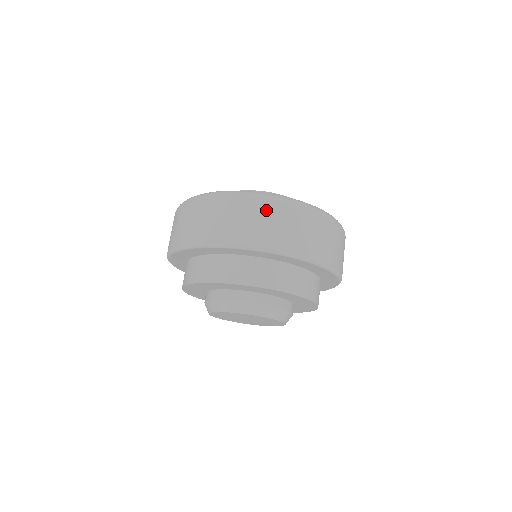
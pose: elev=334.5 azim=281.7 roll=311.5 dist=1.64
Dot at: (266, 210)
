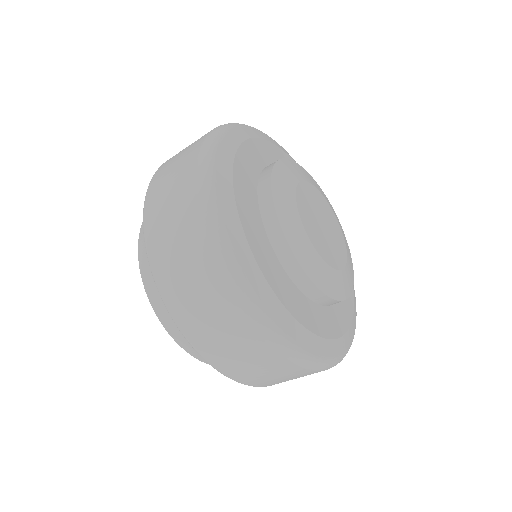
Dot at: (210, 285)
